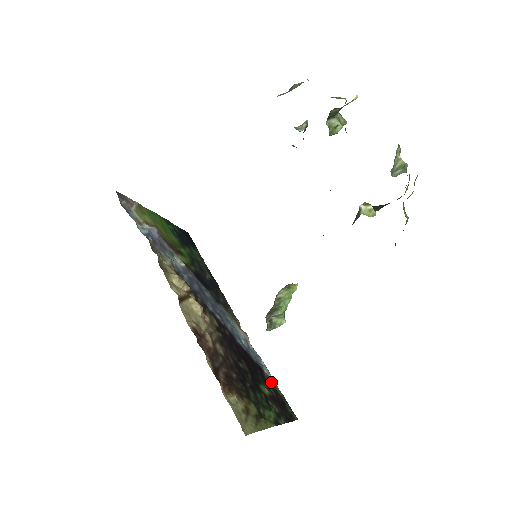
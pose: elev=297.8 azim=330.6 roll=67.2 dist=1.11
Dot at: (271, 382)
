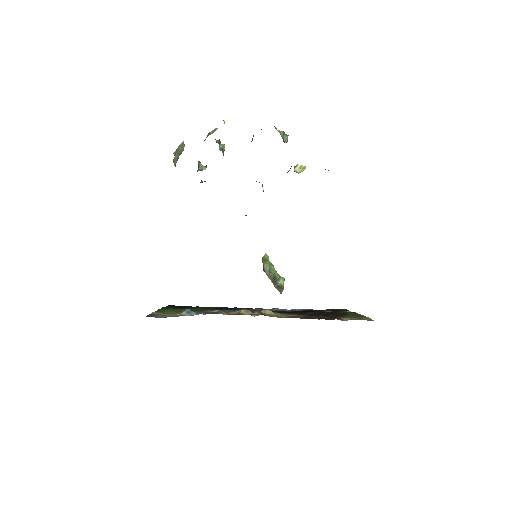
Dot at: (317, 310)
